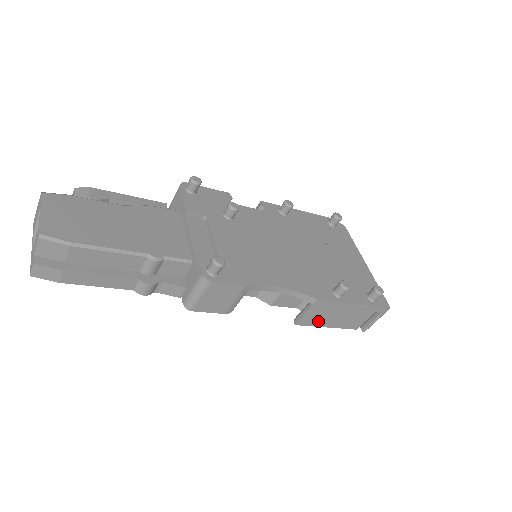
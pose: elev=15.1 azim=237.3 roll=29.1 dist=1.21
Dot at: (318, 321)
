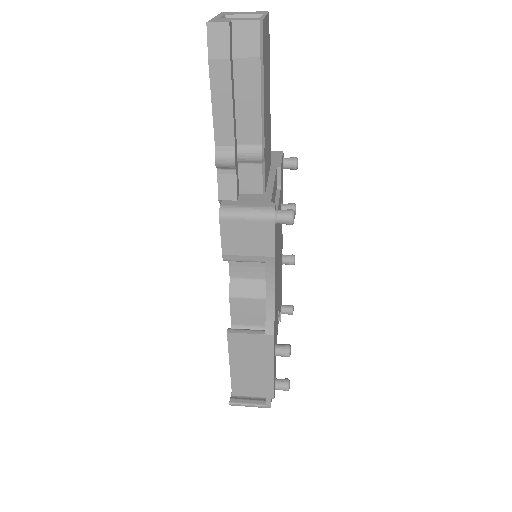
Dot at: (238, 352)
